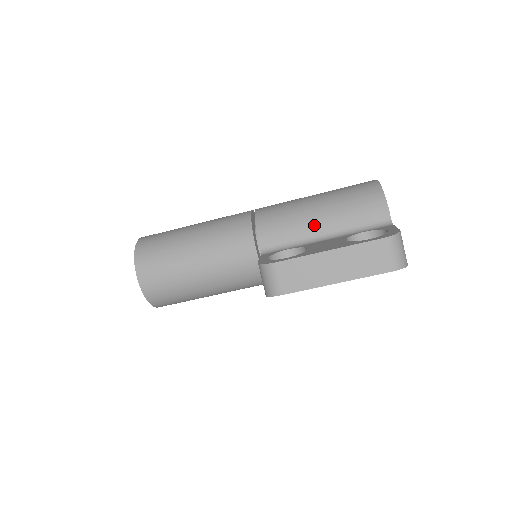
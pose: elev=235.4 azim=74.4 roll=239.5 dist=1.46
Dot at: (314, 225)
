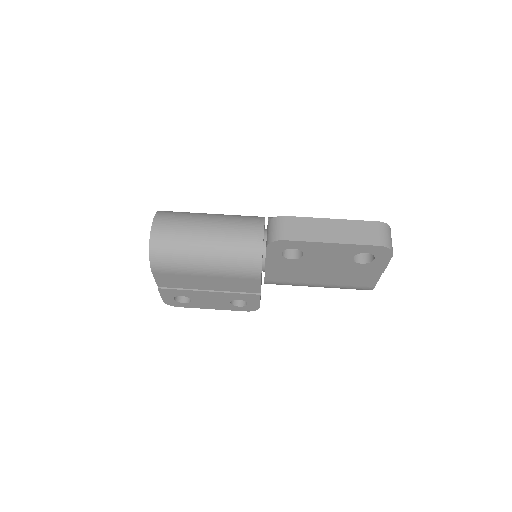
Dot at: occluded
